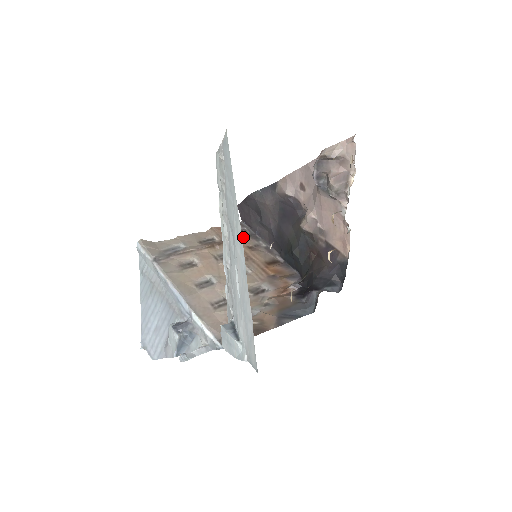
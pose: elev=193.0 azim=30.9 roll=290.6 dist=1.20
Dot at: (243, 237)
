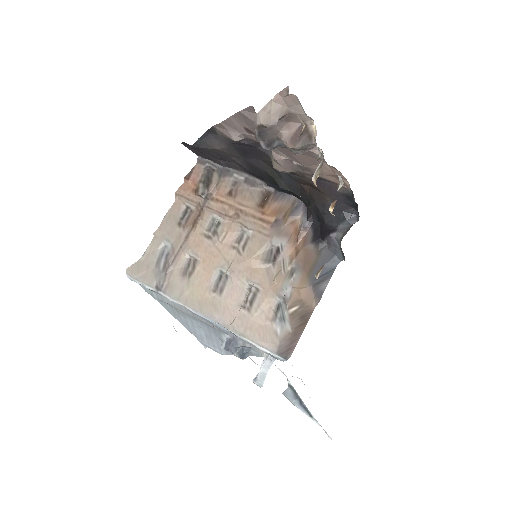
Dot at: (215, 184)
